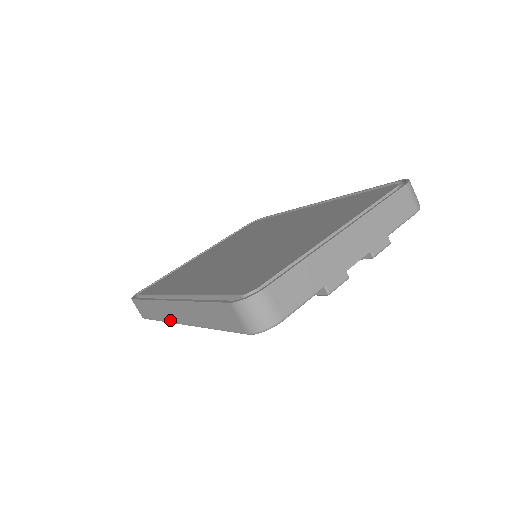
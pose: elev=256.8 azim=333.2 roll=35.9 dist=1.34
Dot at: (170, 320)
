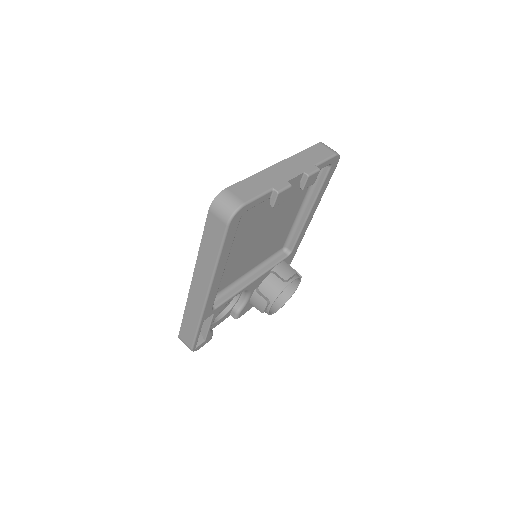
Dot at: (200, 309)
